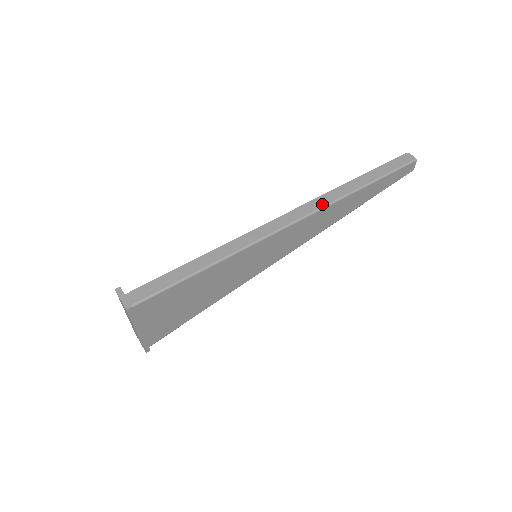
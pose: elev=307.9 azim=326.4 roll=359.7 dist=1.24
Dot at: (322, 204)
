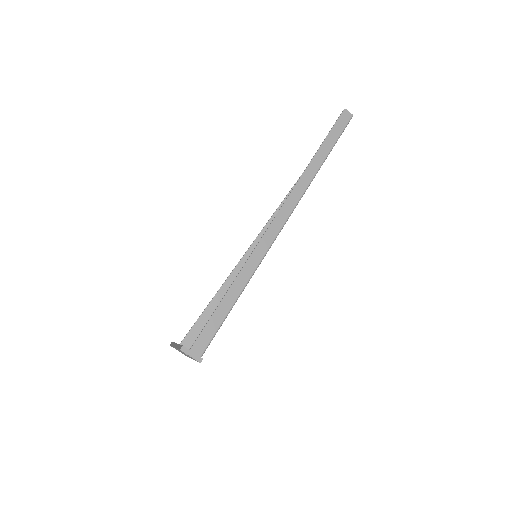
Dot at: (299, 195)
